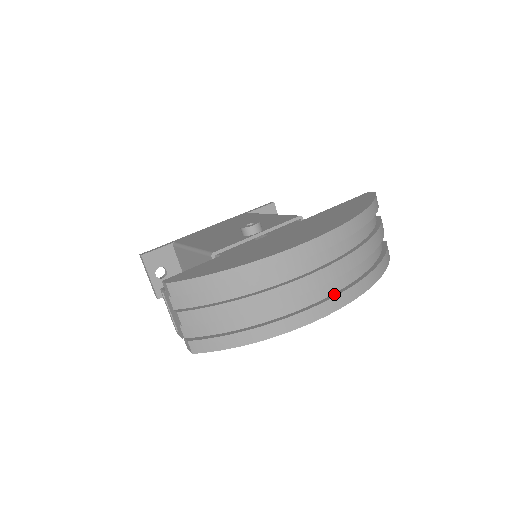
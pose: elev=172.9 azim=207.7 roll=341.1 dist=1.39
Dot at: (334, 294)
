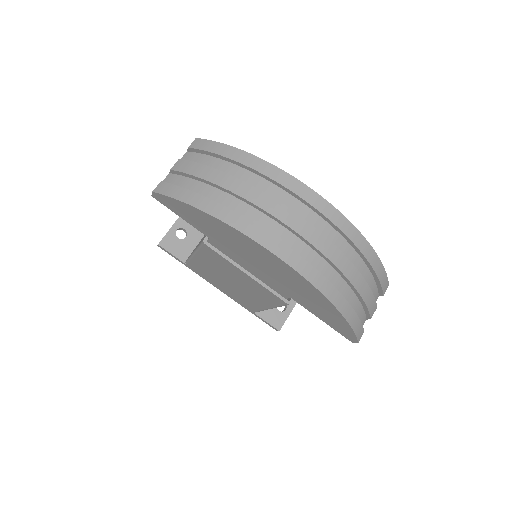
Dot at: (290, 249)
